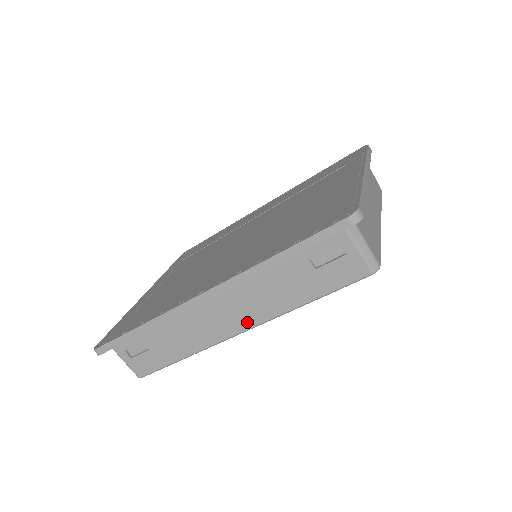
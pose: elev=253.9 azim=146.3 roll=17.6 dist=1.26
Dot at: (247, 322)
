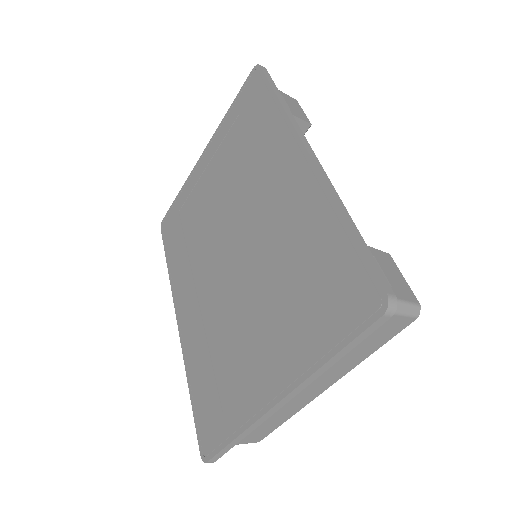
Dot at: occluded
